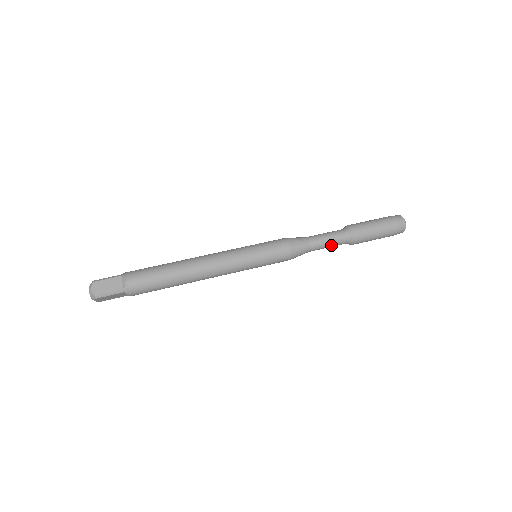
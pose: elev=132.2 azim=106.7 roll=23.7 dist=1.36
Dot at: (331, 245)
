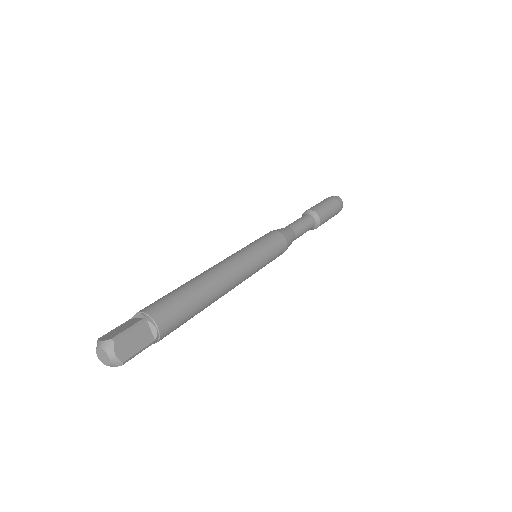
Dot at: occluded
